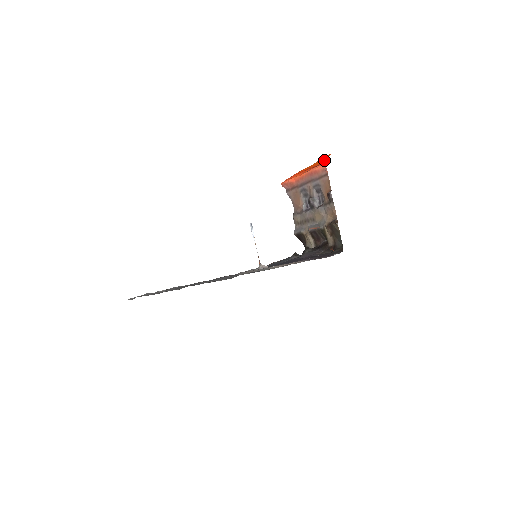
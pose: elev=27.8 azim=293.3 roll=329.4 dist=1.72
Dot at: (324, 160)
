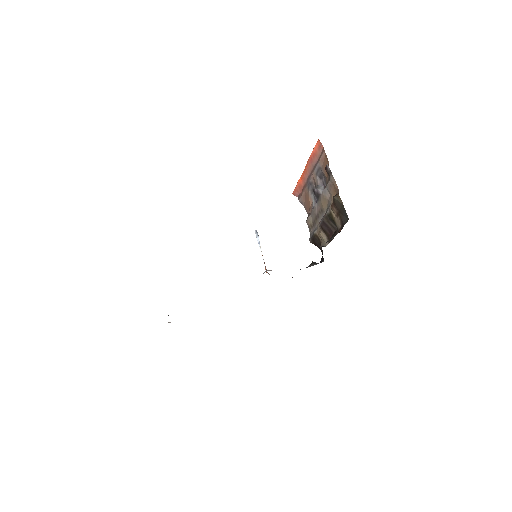
Dot at: occluded
